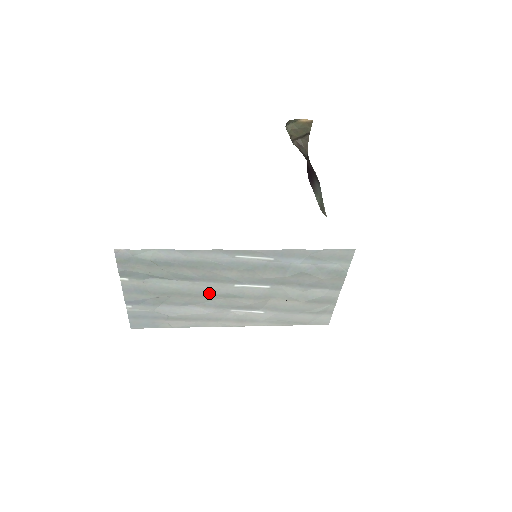
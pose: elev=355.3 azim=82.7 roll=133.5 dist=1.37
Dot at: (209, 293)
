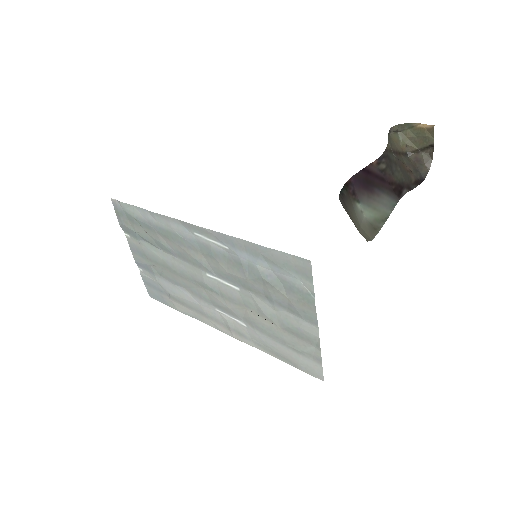
Dot at: (190, 276)
